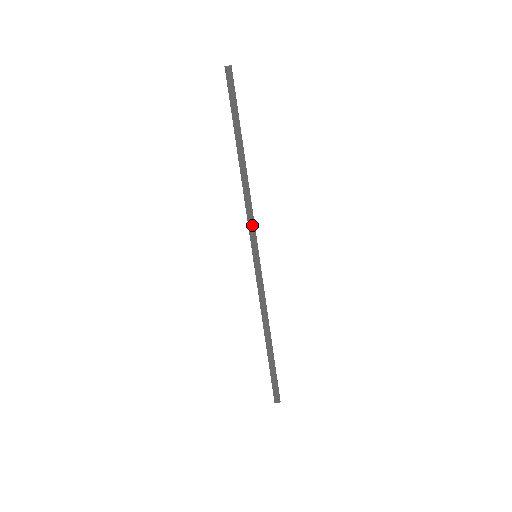
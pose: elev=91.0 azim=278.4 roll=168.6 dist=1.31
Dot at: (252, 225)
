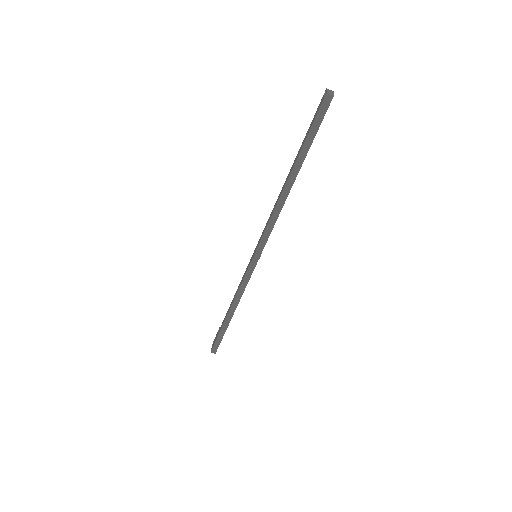
Dot at: (267, 236)
